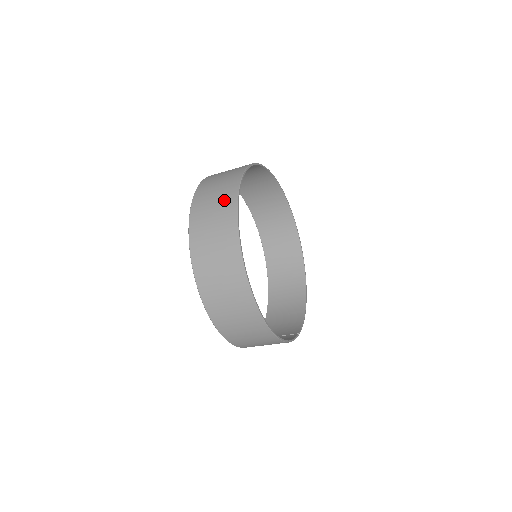
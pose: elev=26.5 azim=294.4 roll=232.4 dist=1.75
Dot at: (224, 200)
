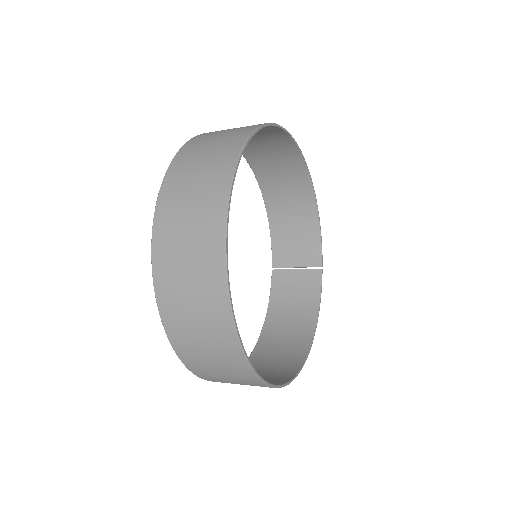
Dot at: (224, 355)
